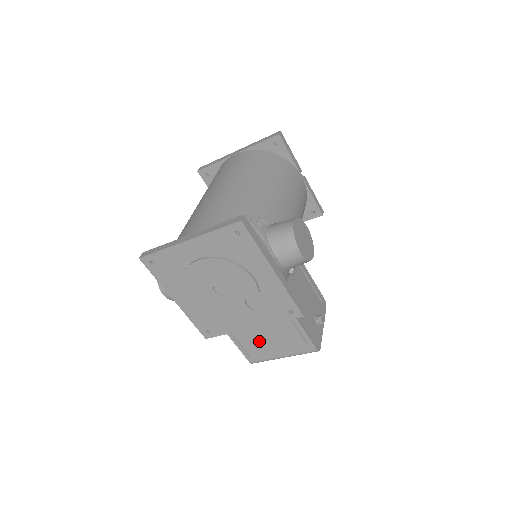
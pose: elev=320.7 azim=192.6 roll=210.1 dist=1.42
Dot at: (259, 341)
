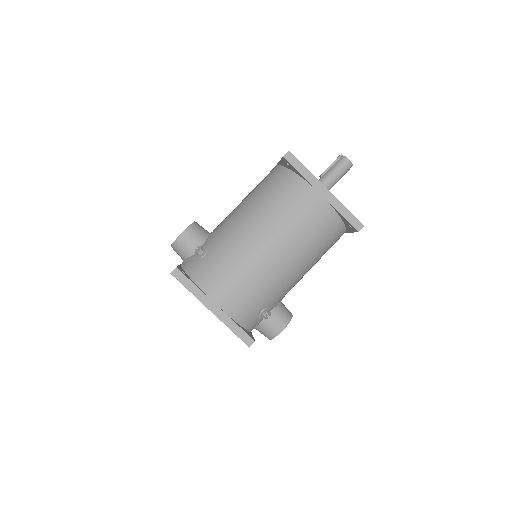
Dot at: occluded
